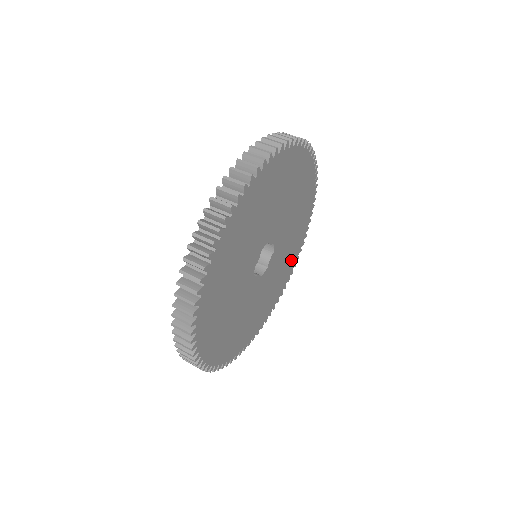
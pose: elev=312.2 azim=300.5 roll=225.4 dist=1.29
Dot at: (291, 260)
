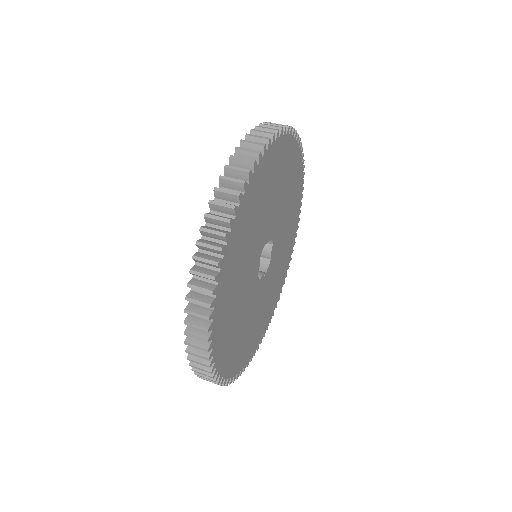
Dot at: (292, 228)
